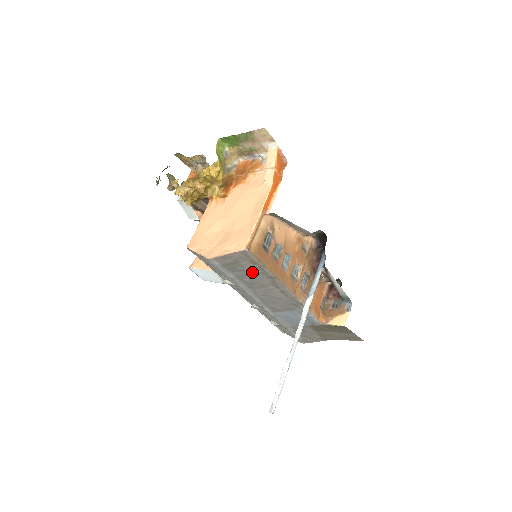
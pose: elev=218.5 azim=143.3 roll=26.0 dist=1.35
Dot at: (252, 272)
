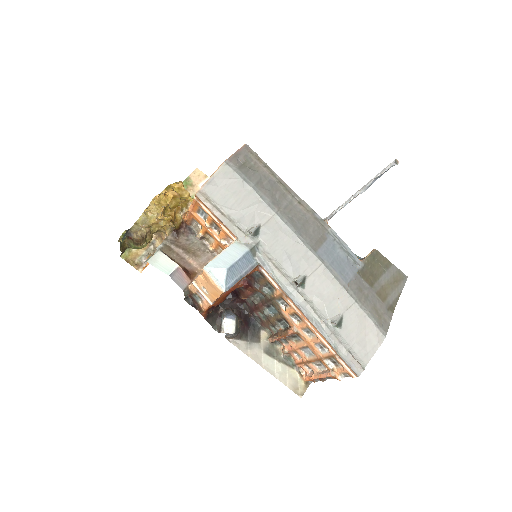
Dot at: (264, 176)
